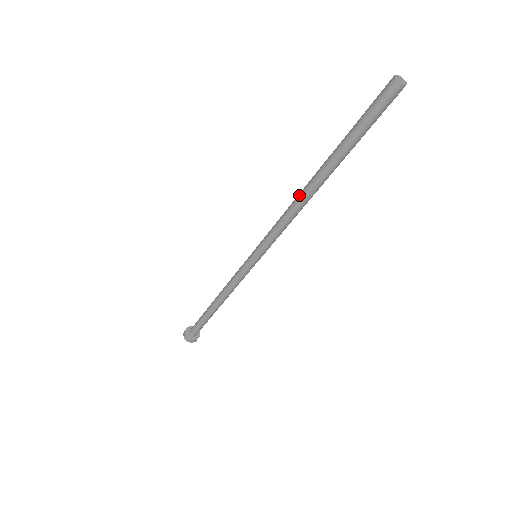
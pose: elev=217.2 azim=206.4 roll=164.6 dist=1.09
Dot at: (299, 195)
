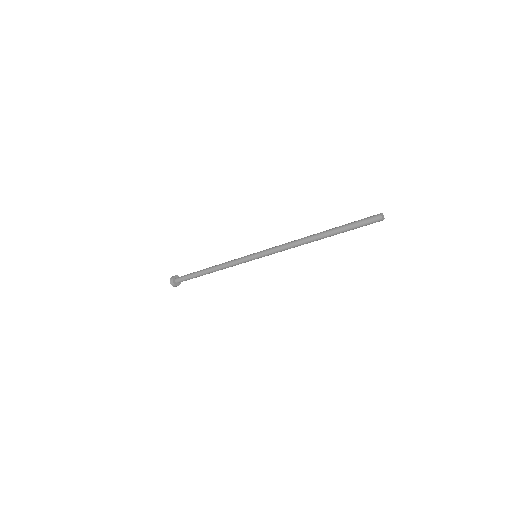
Dot at: (304, 237)
